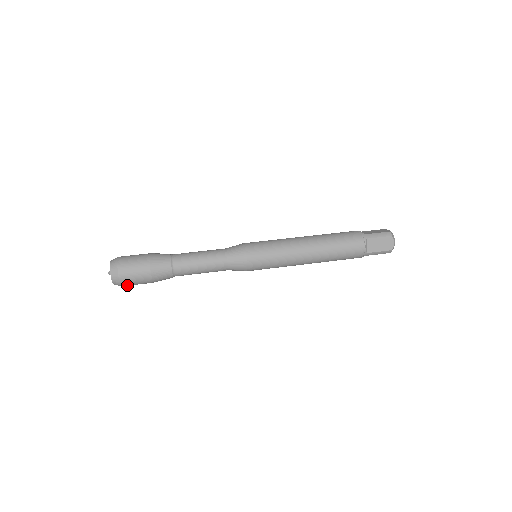
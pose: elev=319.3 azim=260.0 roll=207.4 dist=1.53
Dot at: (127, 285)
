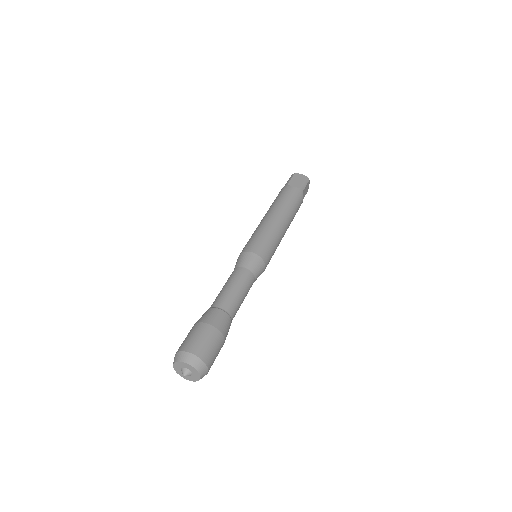
Dot at: occluded
